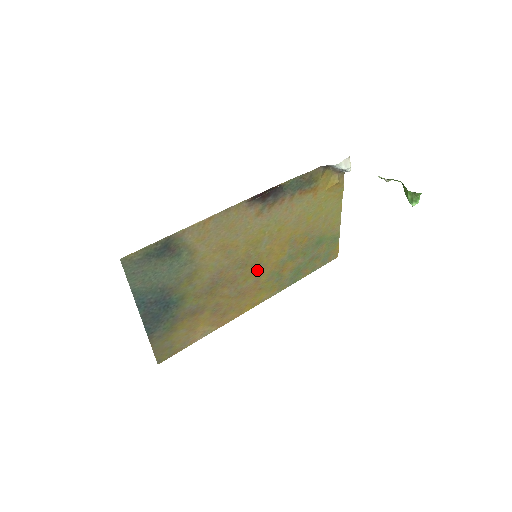
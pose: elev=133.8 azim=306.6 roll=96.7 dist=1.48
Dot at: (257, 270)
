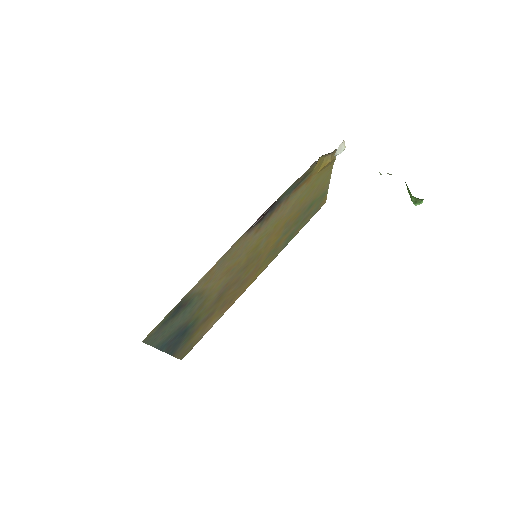
Dot at: (256, 261)
